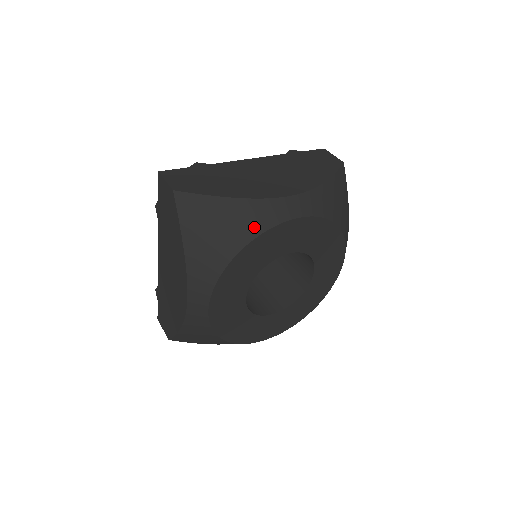
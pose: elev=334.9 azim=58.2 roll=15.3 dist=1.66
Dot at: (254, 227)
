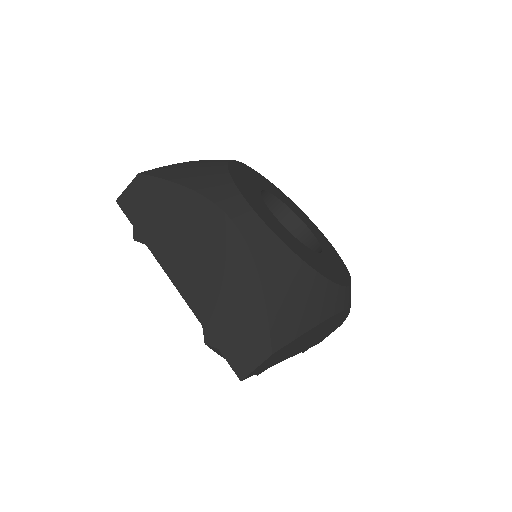
Dot at: (220, 161)
